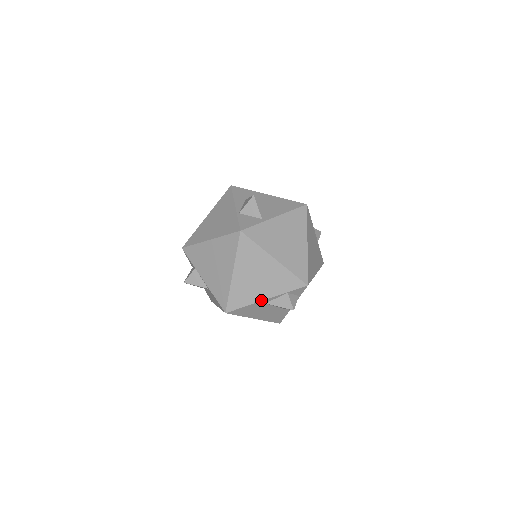
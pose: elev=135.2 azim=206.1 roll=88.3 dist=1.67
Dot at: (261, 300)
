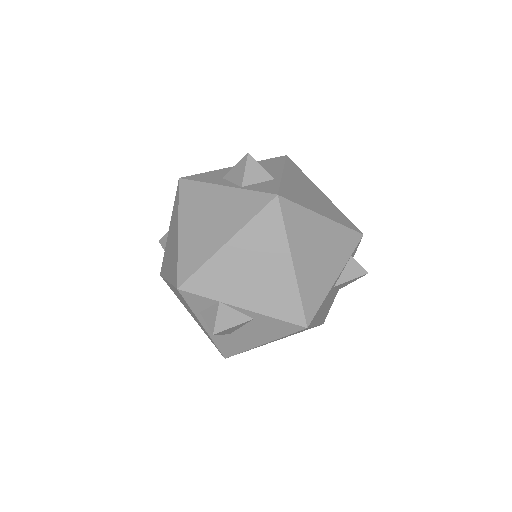
Dot at: (333, 283)
